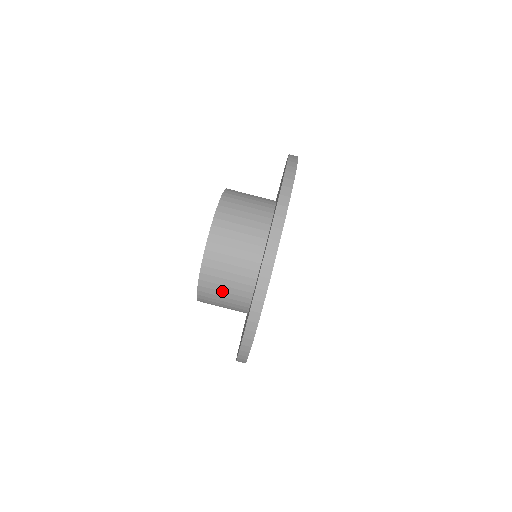
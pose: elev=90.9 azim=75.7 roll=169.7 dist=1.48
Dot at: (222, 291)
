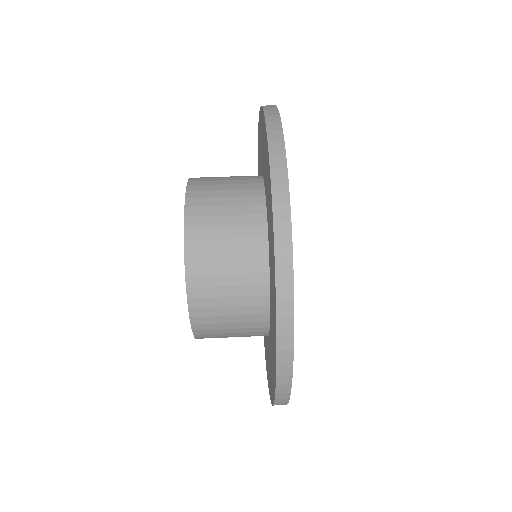
Dot at: (223, 262)
